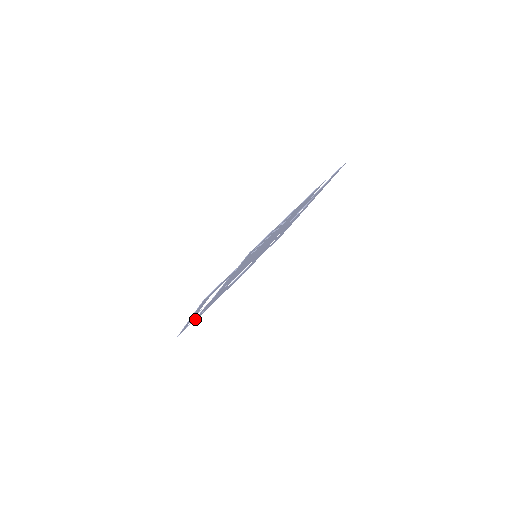
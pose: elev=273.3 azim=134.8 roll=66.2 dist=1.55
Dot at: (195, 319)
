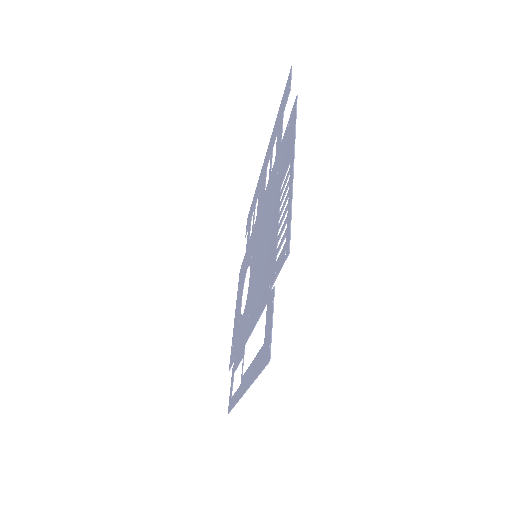
Dot at: (231, 378)
